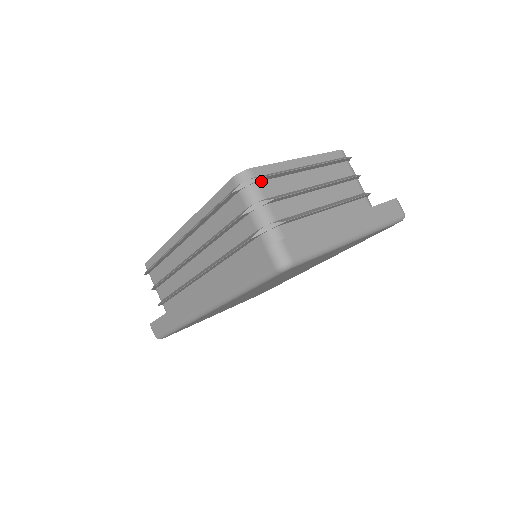
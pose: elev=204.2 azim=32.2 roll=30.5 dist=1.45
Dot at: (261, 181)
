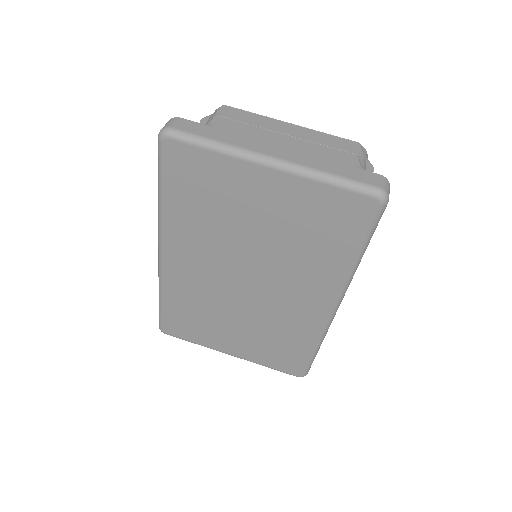
Dot at: (227, 114)
